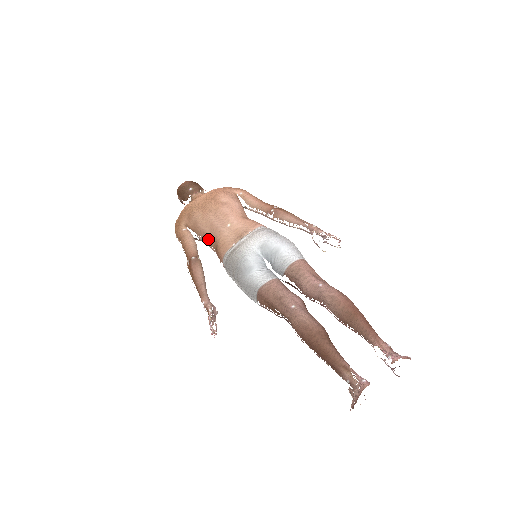
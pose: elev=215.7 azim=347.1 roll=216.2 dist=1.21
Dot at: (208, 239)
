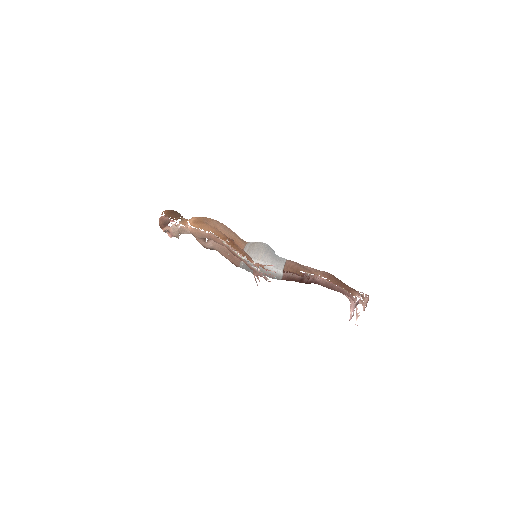
Dot at: (227, 236)
